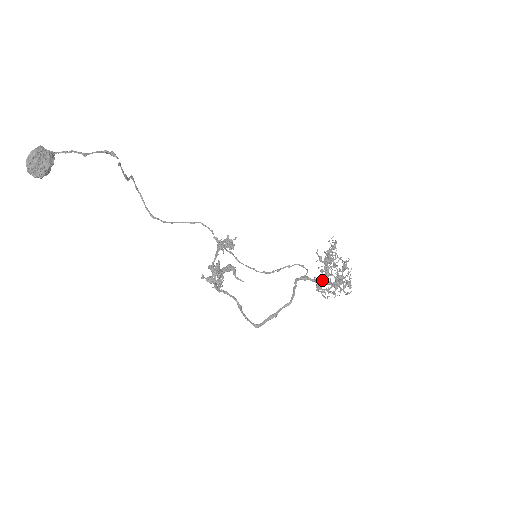
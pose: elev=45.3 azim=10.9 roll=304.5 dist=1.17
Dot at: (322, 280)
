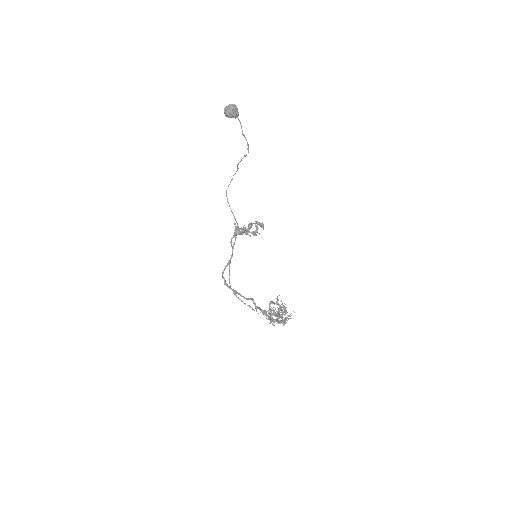
Dot at: occluded
